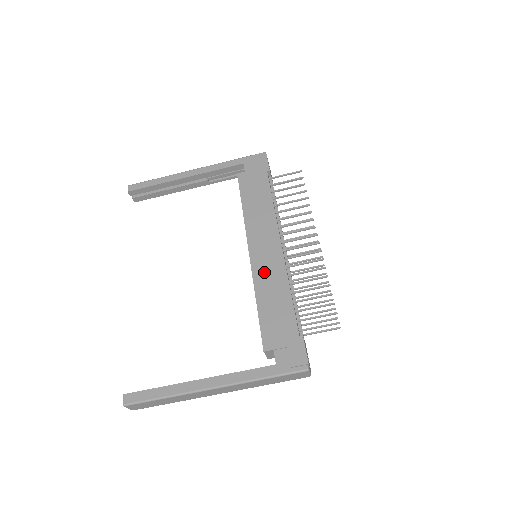
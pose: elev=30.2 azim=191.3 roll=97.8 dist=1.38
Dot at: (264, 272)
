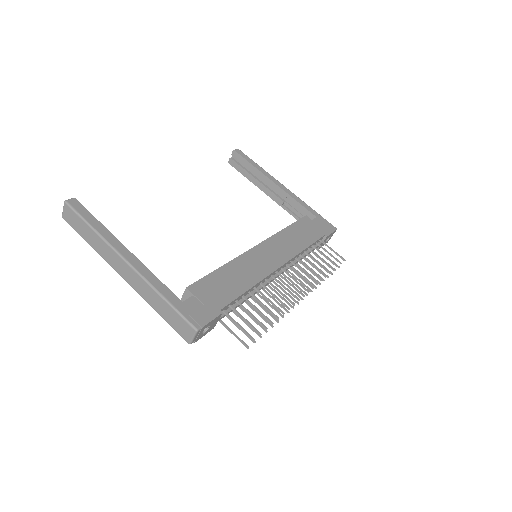
Dot at: (250, 262)
